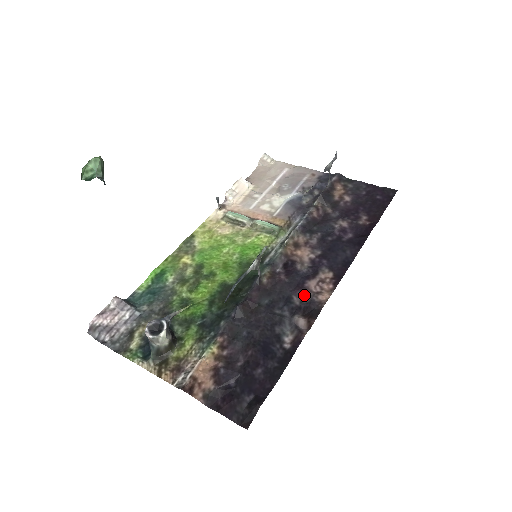
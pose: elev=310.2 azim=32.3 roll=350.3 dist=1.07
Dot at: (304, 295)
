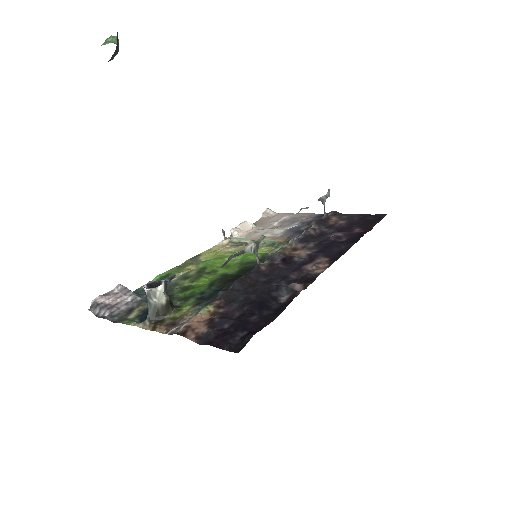
Dot at: (301, 273)
